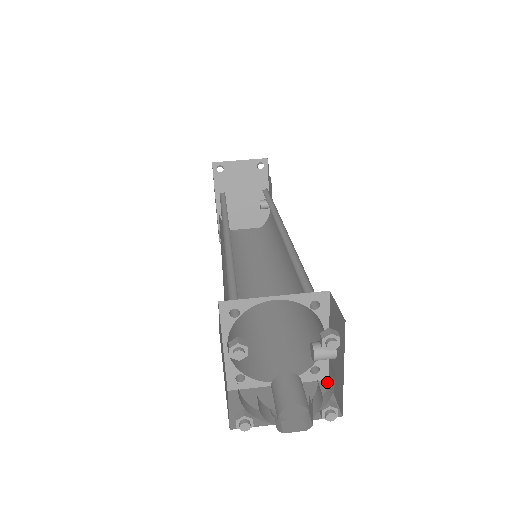
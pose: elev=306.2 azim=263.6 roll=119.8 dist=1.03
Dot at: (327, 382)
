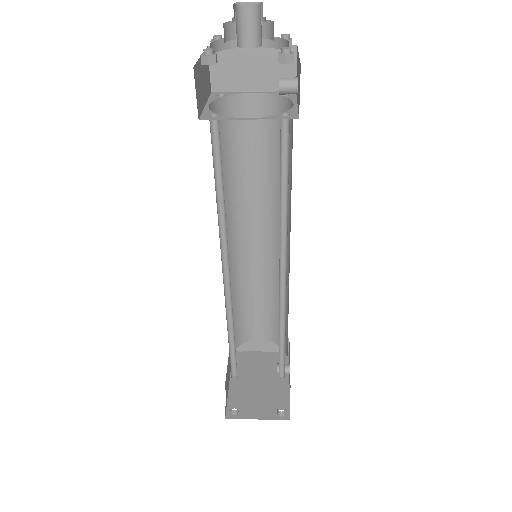
Dot at: (297, 115)
